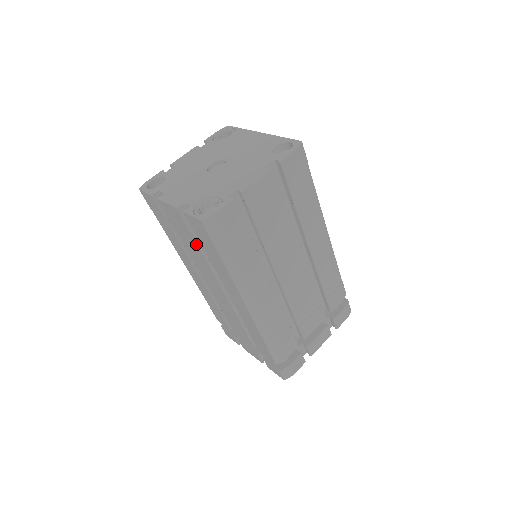
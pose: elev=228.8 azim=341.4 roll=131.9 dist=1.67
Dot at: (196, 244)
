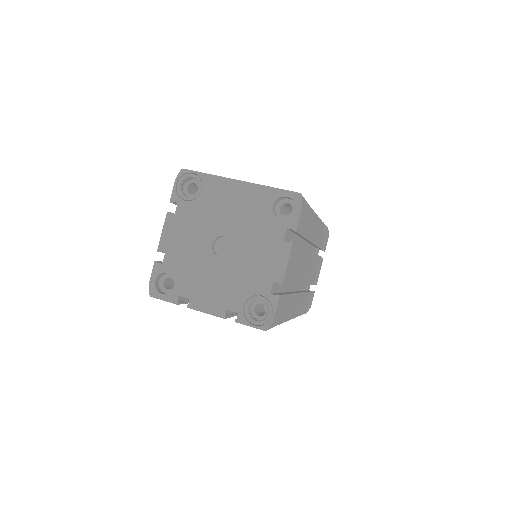
Dot at: occluded
